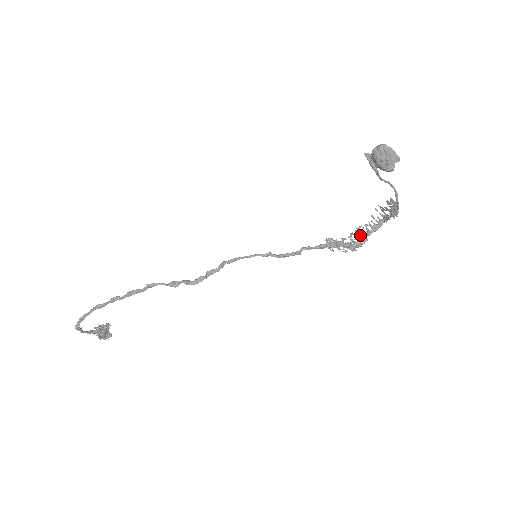
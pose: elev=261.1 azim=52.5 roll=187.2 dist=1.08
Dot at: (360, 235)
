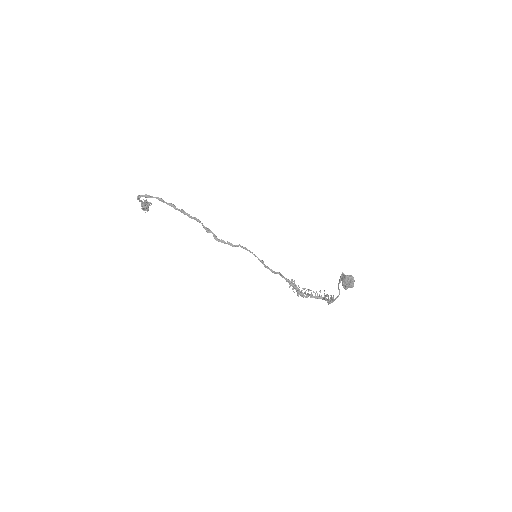
Dot at: (307, 293)
